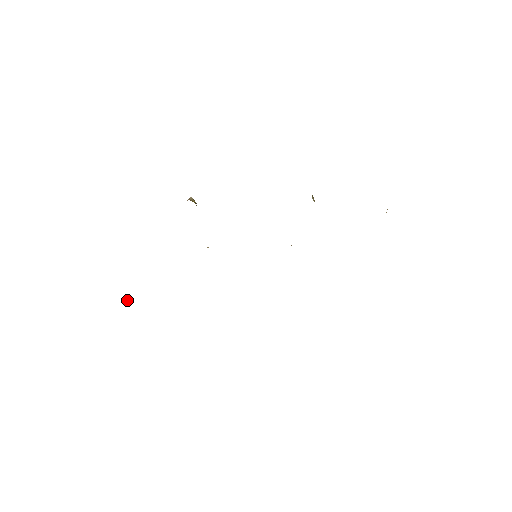
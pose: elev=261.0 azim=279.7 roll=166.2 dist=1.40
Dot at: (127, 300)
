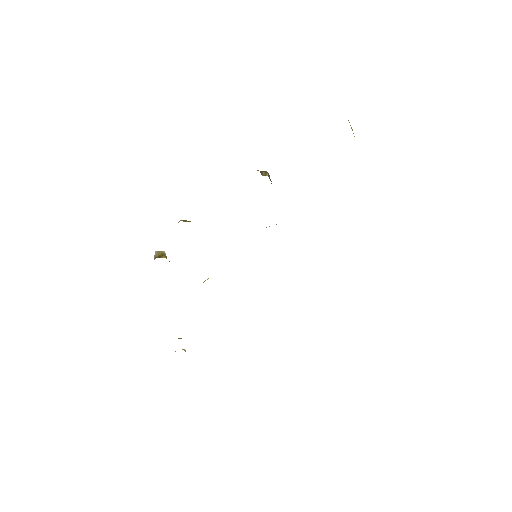
Dot at: (185, 351)
